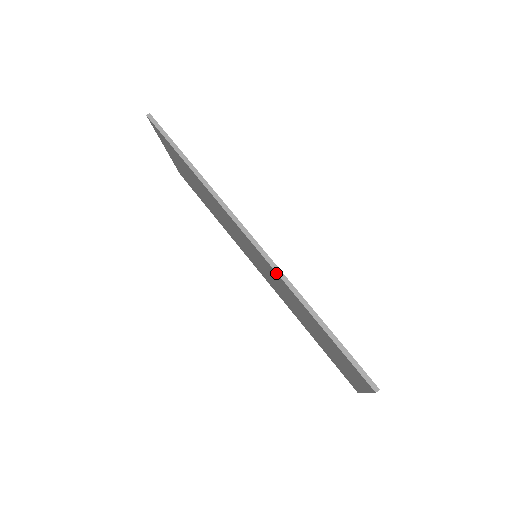
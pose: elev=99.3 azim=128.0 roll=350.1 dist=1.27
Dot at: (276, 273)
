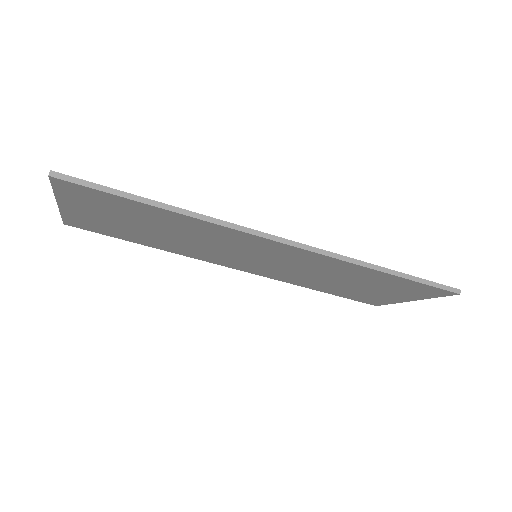
Dot at: (329, 258)
